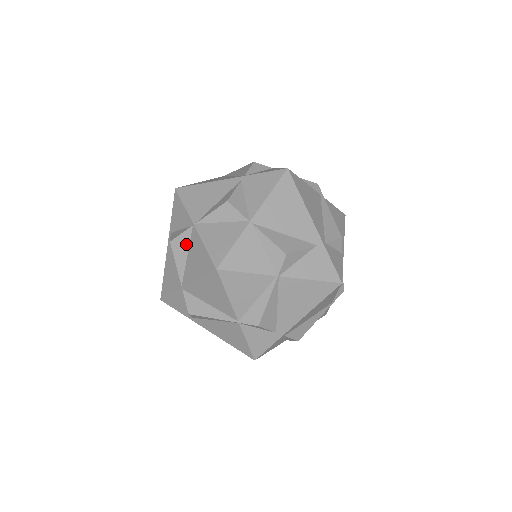
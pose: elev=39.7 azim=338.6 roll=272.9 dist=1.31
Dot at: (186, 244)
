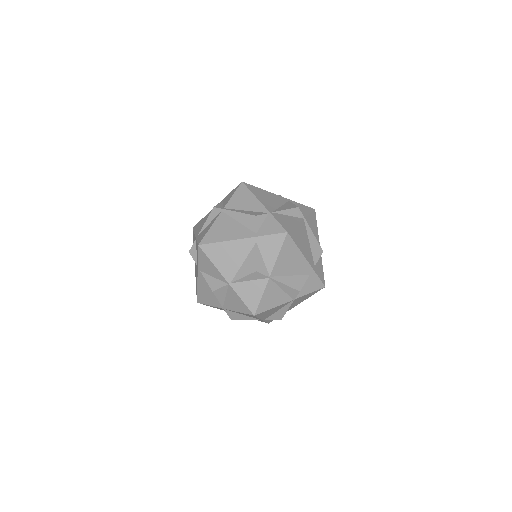
Dot at: (235, 314)
